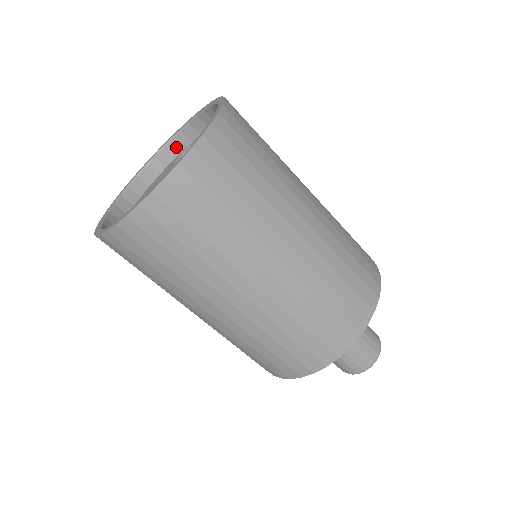
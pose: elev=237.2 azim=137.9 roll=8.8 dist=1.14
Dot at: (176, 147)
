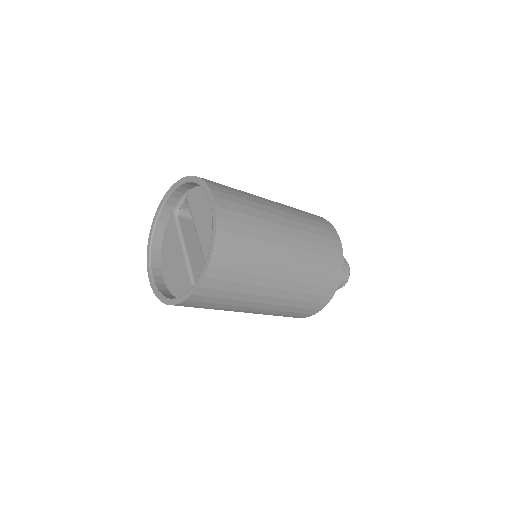
Dot at: (169, 207)
